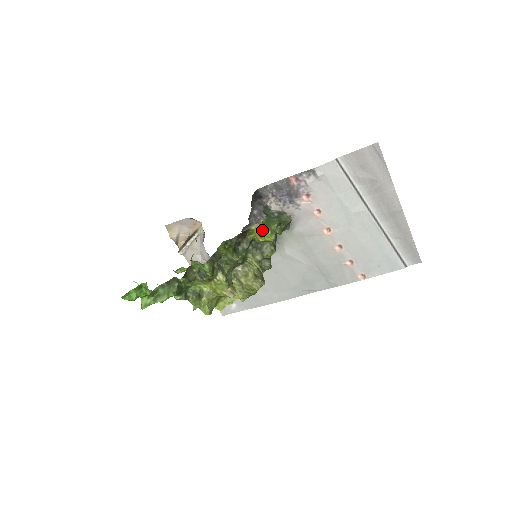
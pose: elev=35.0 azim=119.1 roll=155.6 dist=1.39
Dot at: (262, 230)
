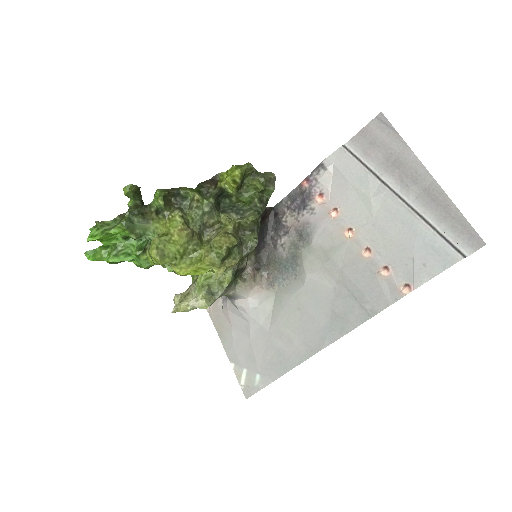
Dot at: (230, 169)
